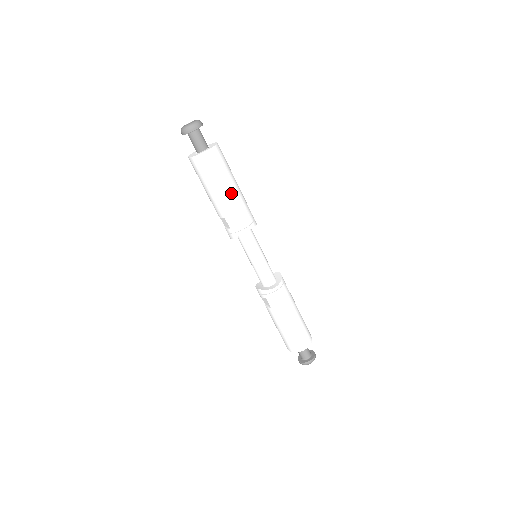
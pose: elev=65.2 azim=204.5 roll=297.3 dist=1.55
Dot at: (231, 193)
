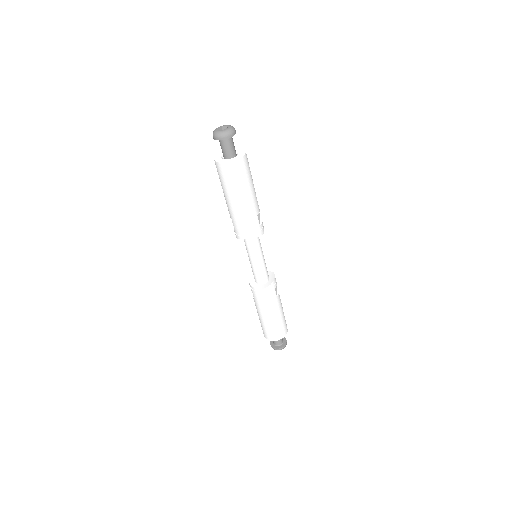
Dot at: (241, 205)
